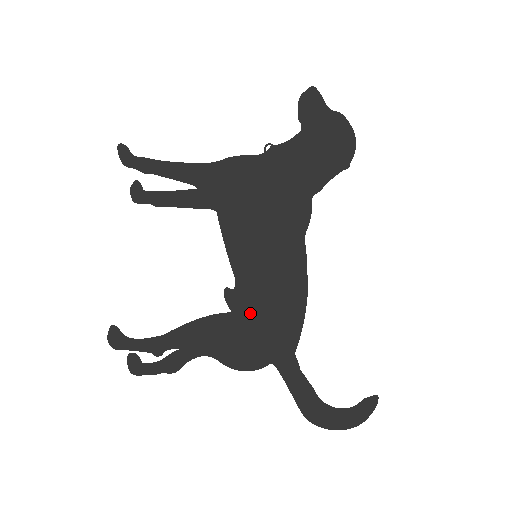
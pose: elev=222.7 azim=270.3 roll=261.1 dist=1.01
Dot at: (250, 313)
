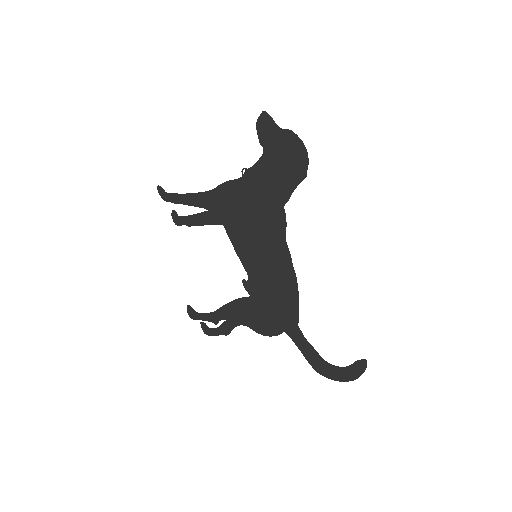
Dot at: (262, 297)
